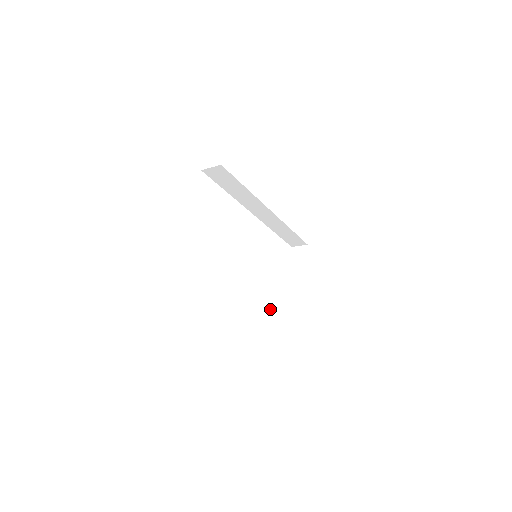
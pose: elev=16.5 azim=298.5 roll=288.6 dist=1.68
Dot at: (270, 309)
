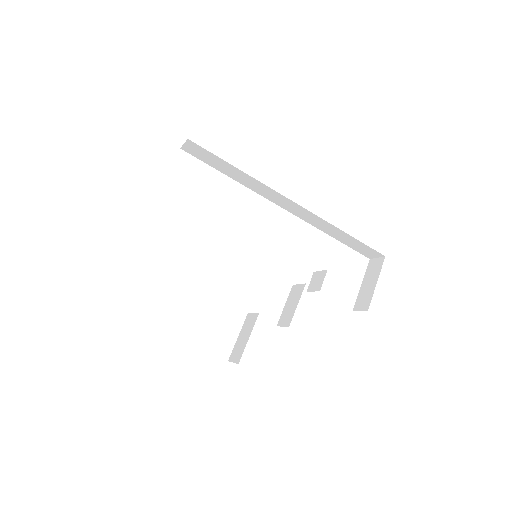
Dot at: (254, 324)
